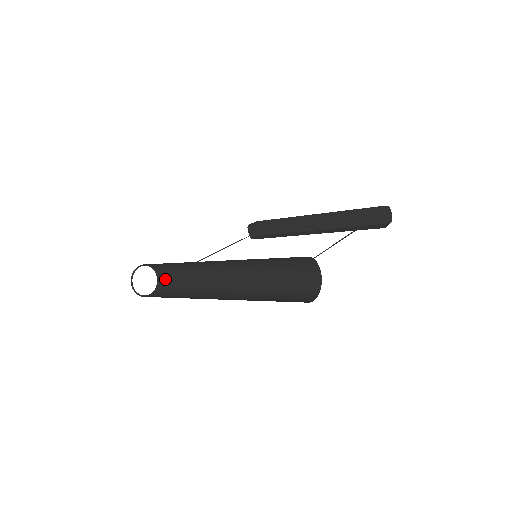
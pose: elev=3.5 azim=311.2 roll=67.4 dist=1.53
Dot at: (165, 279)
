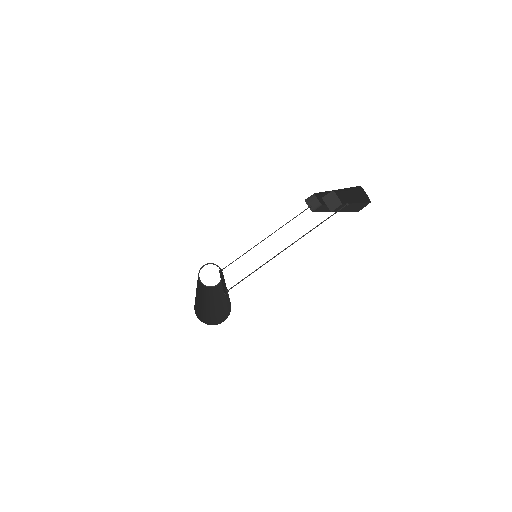
Dot at: occluded
